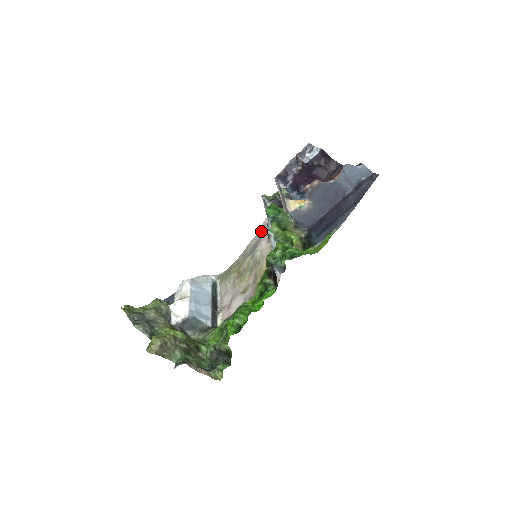
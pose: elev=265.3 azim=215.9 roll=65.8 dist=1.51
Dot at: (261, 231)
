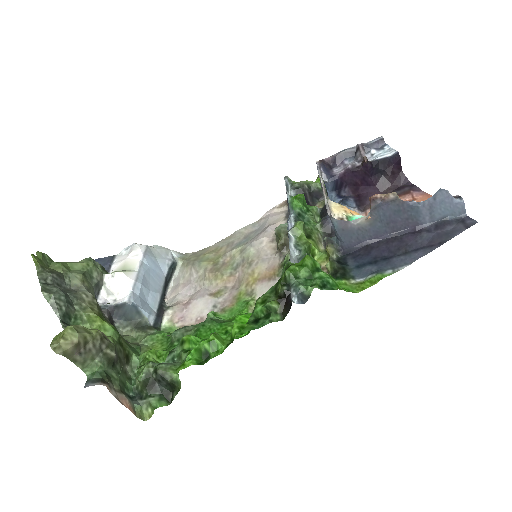
Dot at: (262, 221)
